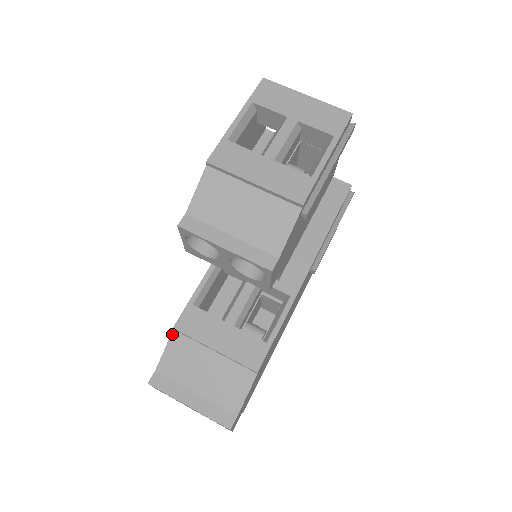
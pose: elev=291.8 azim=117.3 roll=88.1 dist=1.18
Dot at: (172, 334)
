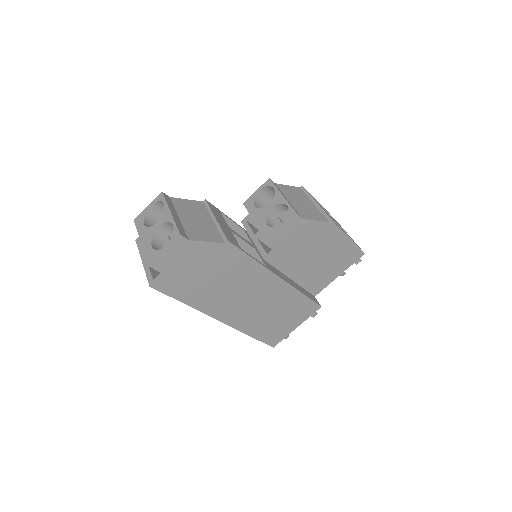
Dot at: (200, 201)
